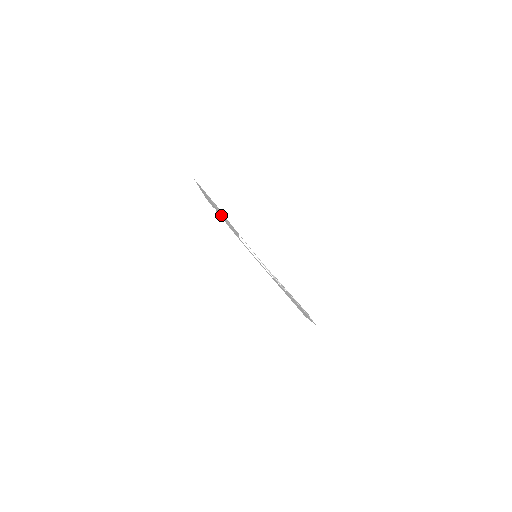
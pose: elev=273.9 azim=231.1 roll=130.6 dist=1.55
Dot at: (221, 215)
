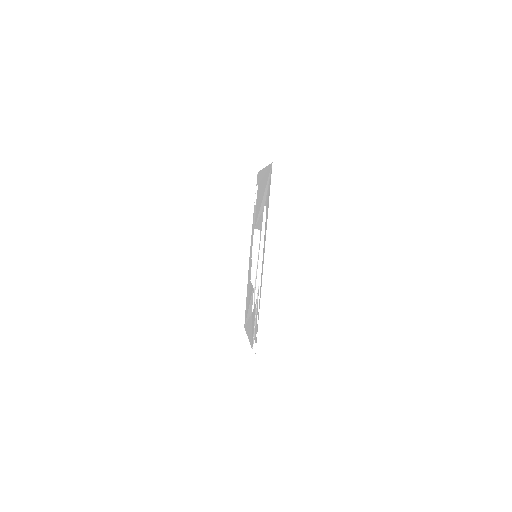
Dot at: occluded
